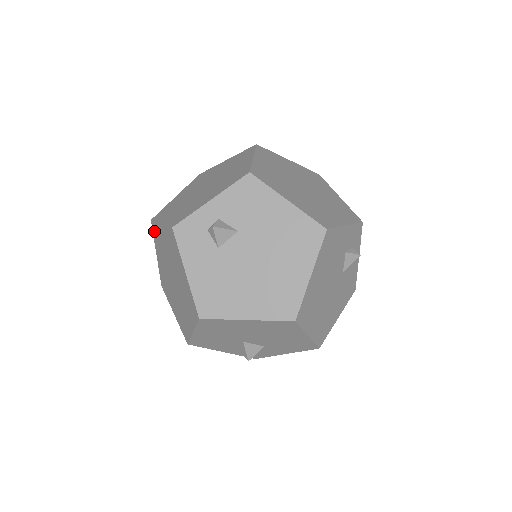
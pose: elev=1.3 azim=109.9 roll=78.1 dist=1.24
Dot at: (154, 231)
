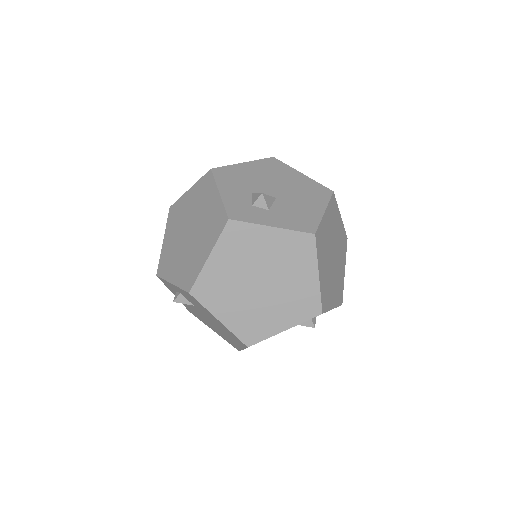
Dot at: occluded
